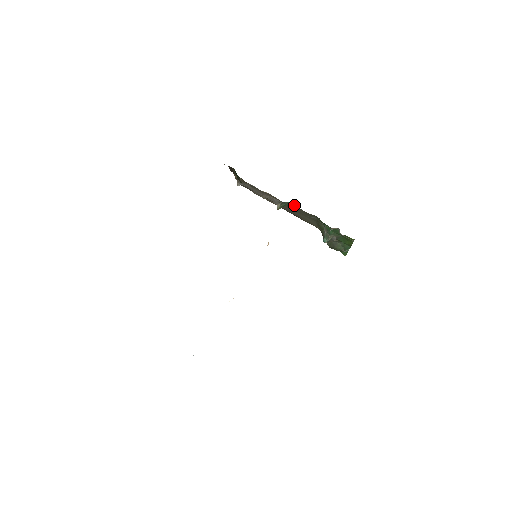
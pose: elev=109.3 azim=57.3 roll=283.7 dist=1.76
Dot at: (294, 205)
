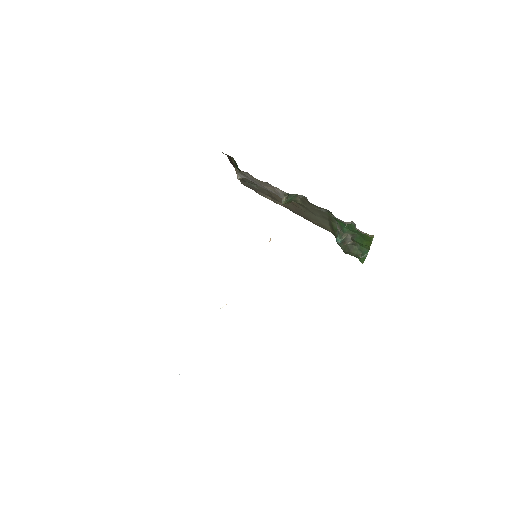
Dot at: (301, 197)
